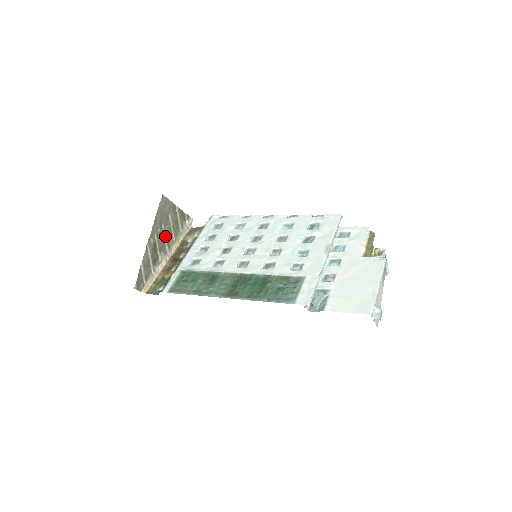
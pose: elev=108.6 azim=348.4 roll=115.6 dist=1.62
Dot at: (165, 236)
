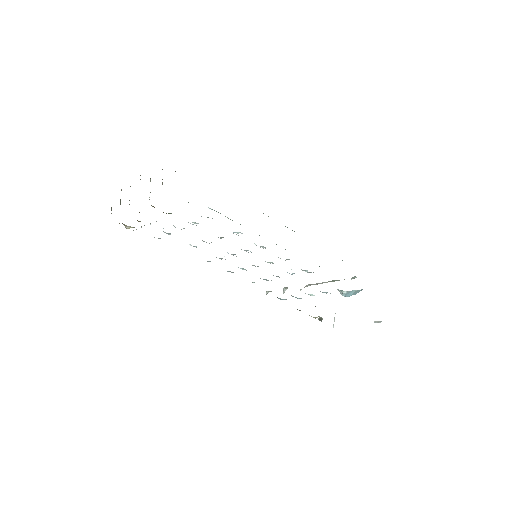
Dot at: occluded
